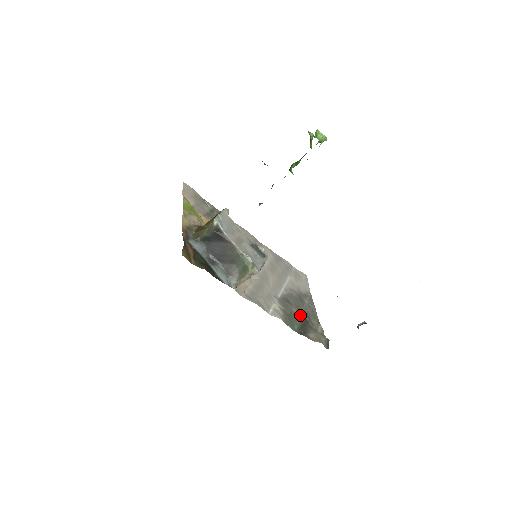
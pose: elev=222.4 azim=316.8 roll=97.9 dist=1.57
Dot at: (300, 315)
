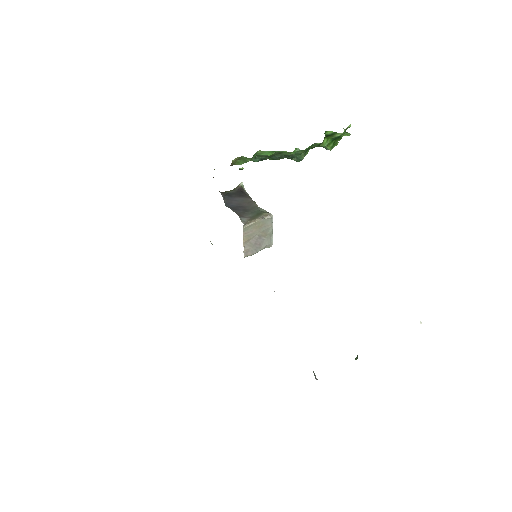
Dot at: occluded
